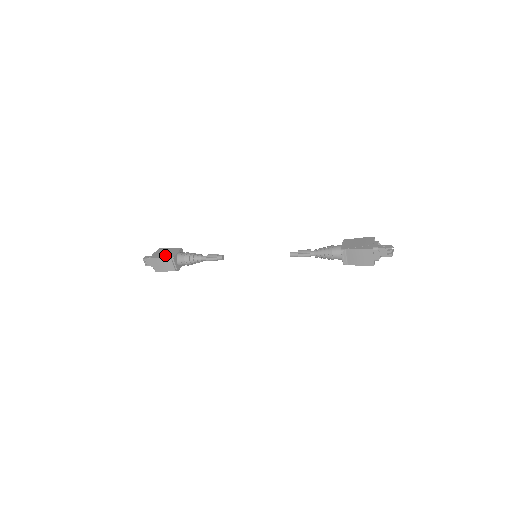
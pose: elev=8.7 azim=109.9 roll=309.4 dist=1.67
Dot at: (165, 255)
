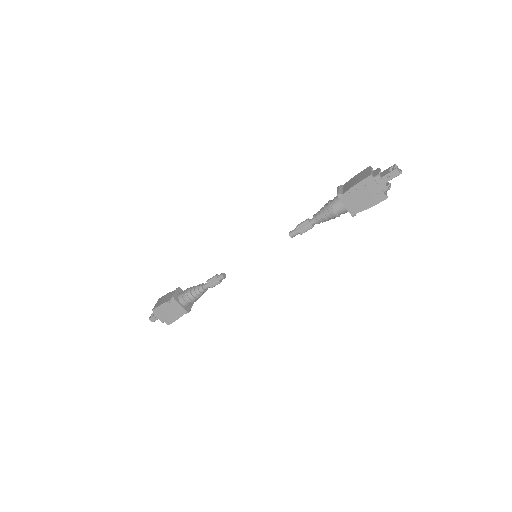
Dot at: occluded
